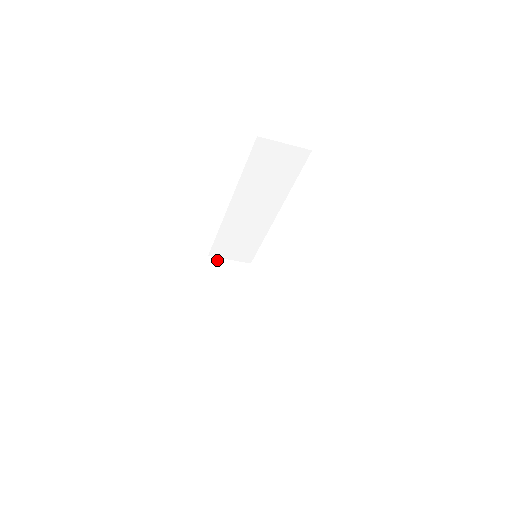
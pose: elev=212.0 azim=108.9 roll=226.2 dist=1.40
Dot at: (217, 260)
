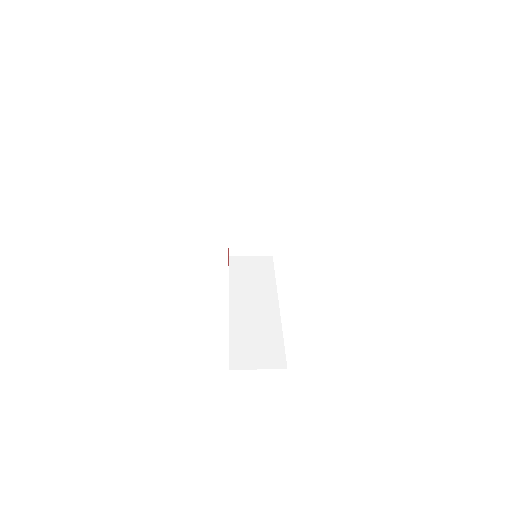
Dot at: (239, 161)
